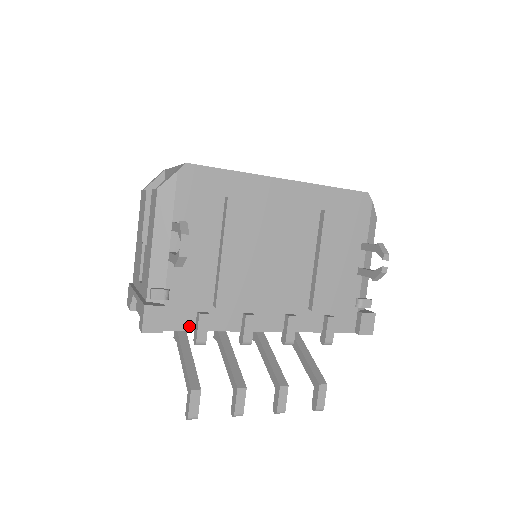
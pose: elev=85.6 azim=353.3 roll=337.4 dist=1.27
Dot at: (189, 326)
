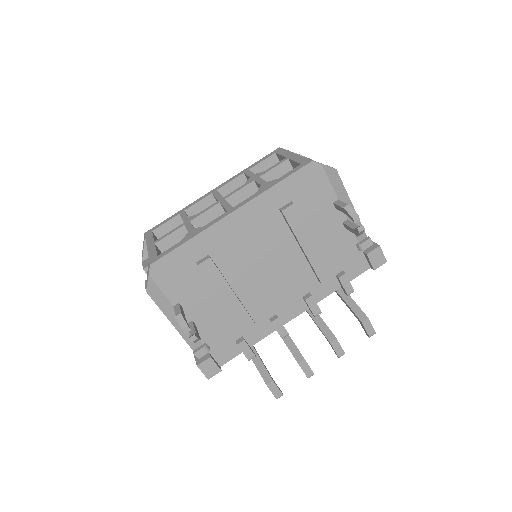
Dot at: (237, 352)
